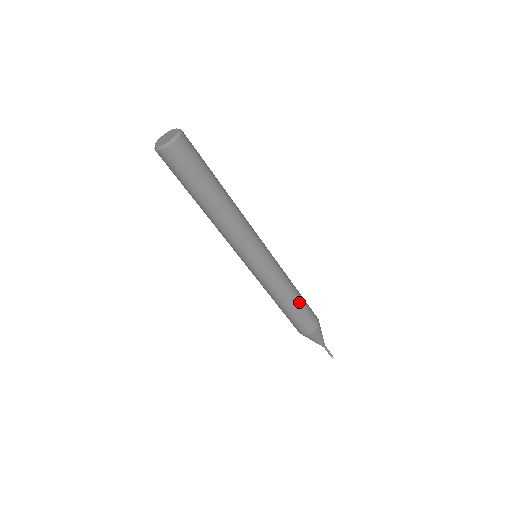
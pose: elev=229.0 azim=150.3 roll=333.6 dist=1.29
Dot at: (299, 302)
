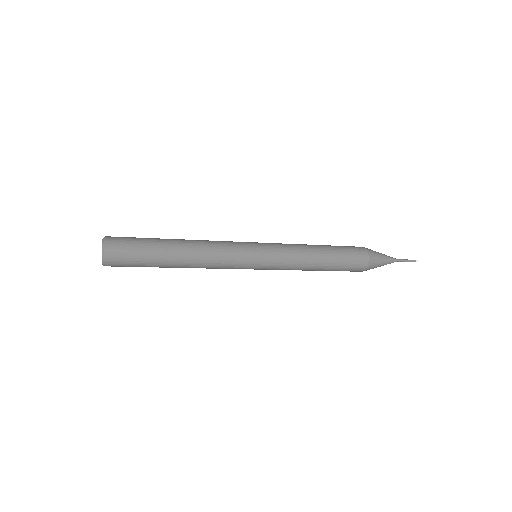
Dot at: (326, 267)
